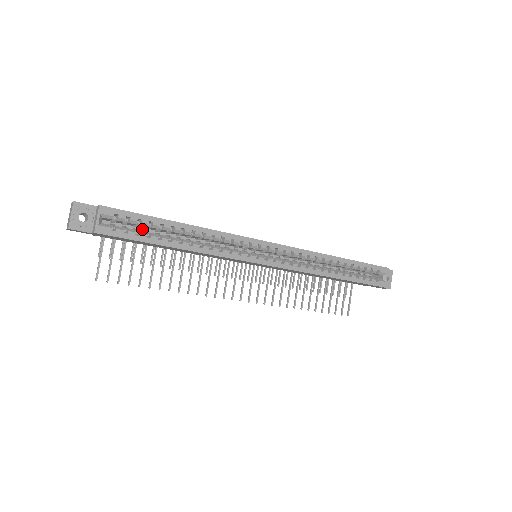
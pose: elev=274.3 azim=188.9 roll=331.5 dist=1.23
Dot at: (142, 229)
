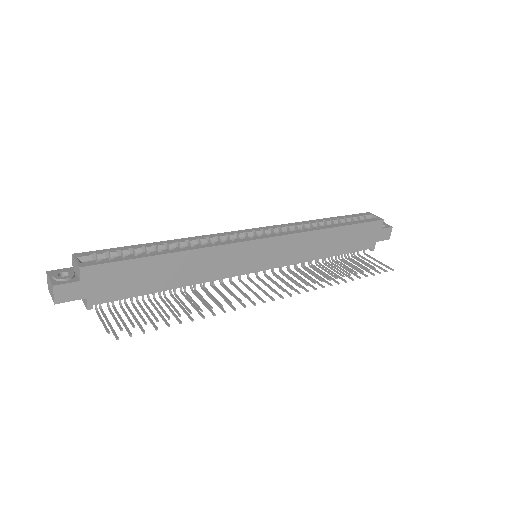
Dot at: occluded
